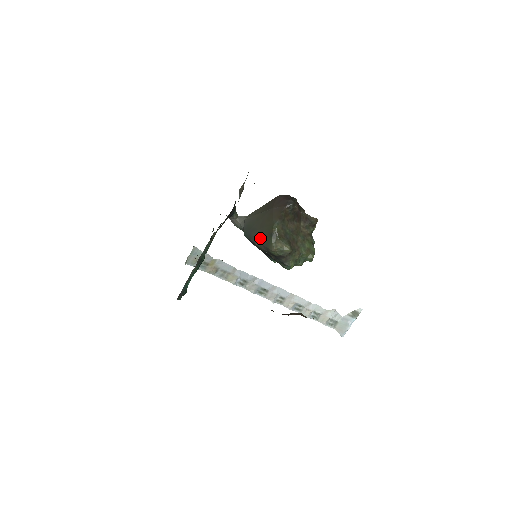
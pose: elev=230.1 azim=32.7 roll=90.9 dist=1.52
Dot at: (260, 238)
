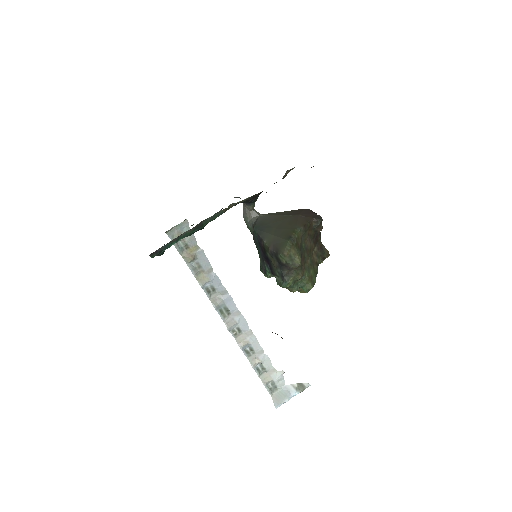
Dot at: (273, 237)
